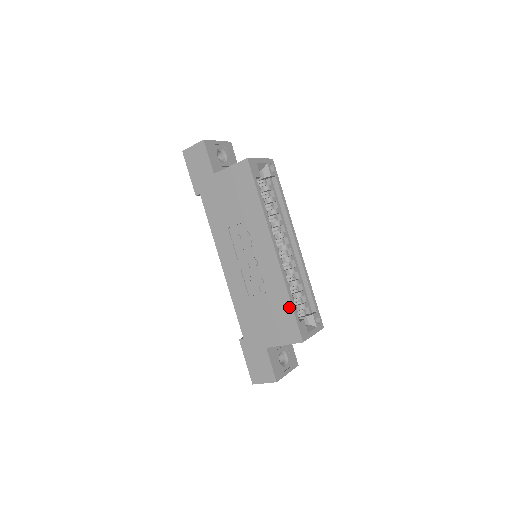
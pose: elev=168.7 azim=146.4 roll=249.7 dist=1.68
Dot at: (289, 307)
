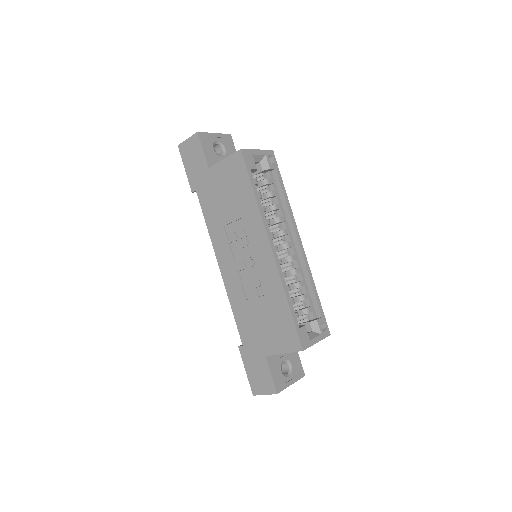
Dot at: (287, 312)
